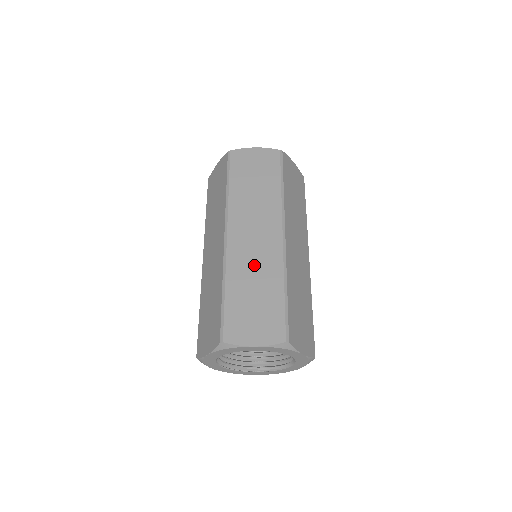
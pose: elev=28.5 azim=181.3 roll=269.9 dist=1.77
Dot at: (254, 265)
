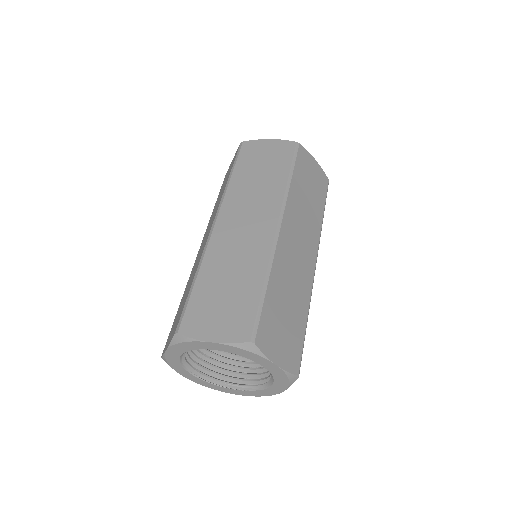
Dot at: (236, 254)
